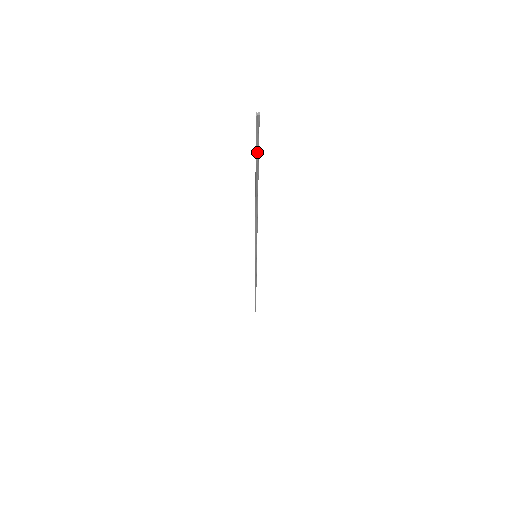
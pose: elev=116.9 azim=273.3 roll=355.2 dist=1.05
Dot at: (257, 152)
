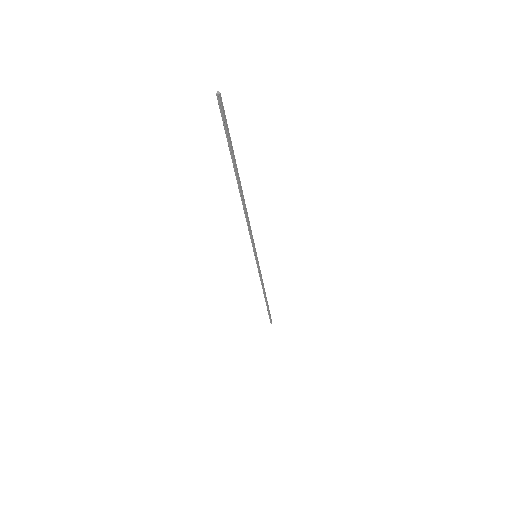
Dot at: (227, 135)
